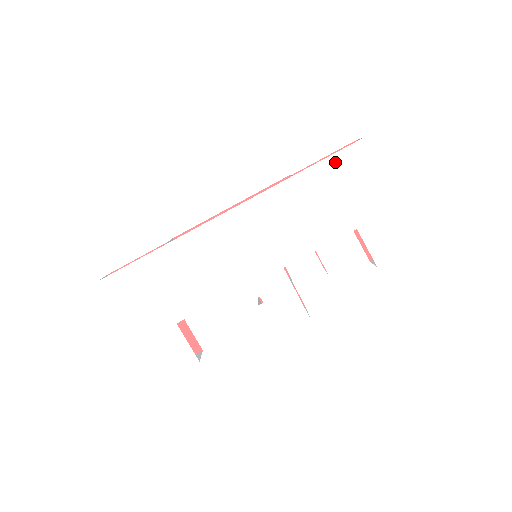
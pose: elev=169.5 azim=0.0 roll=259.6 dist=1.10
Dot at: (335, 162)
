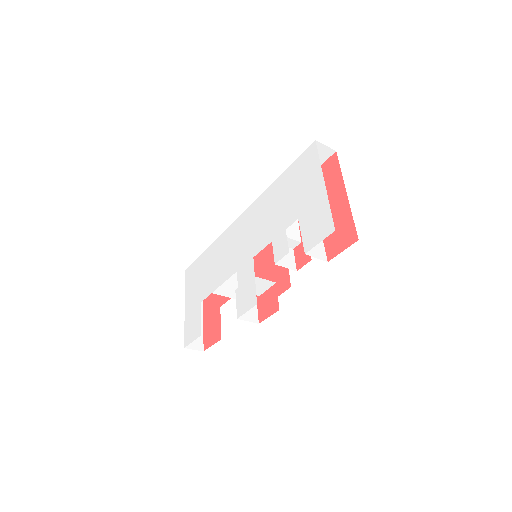
Dot at: (296, 165)
